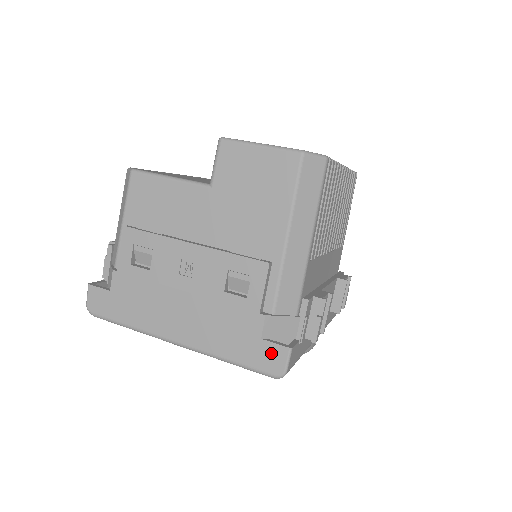
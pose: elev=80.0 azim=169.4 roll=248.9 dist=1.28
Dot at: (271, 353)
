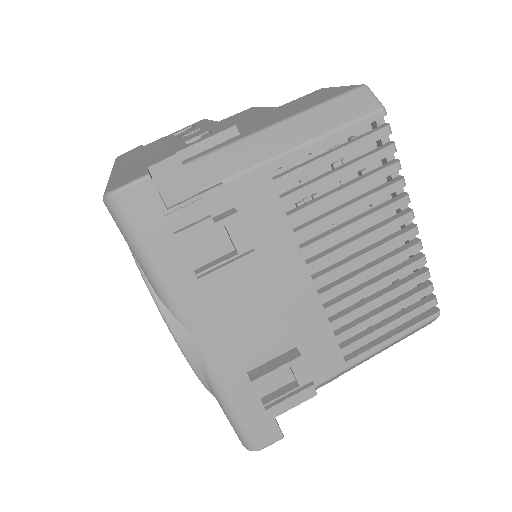
Dot at: (134, 176)
